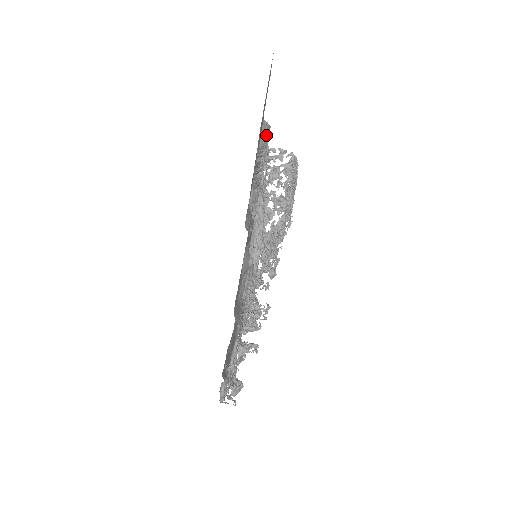
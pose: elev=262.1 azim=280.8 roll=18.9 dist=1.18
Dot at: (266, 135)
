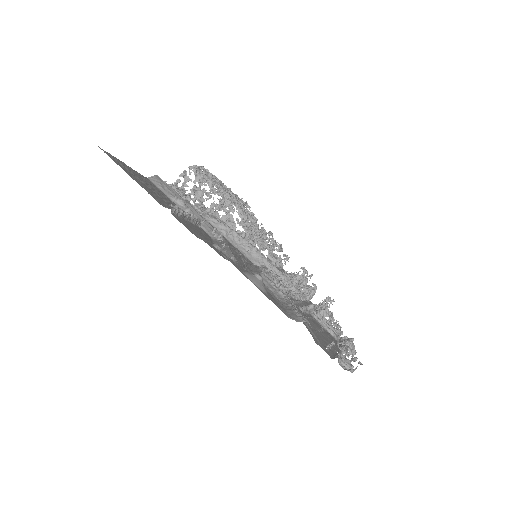
Dot at: (162, 184)
